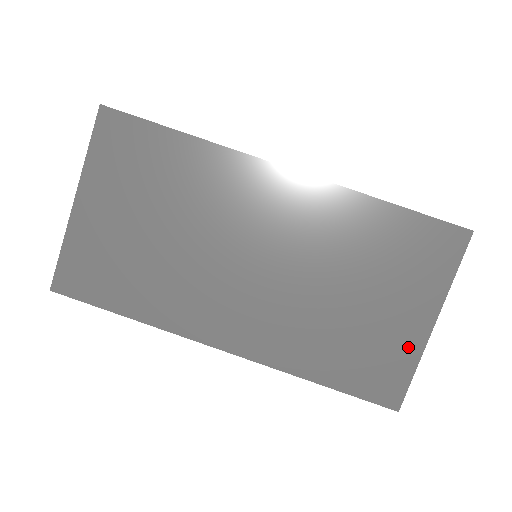
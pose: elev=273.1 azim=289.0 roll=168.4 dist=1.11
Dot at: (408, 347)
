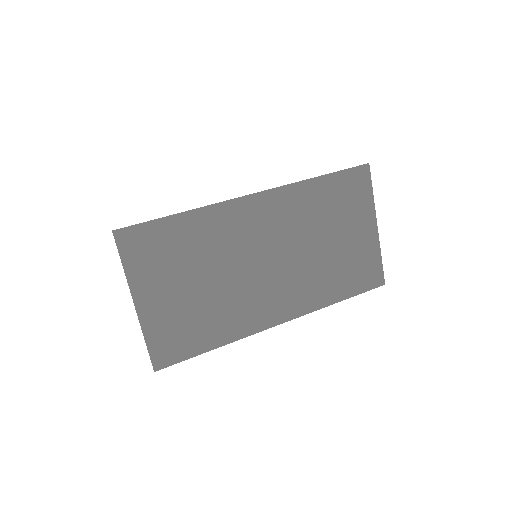
Dot at: (372, 248)
